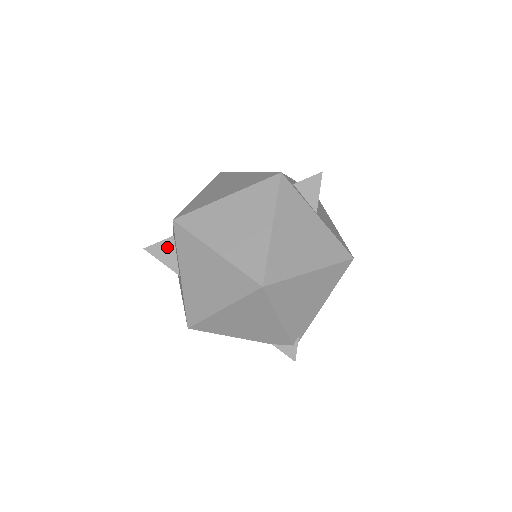
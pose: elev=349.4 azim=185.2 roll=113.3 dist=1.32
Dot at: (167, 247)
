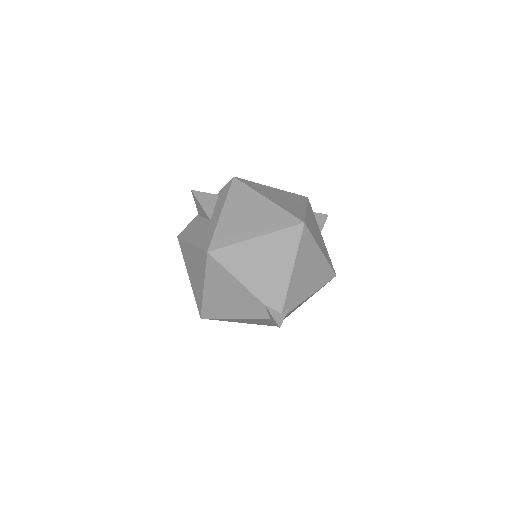
Dot at: (210, 199)
